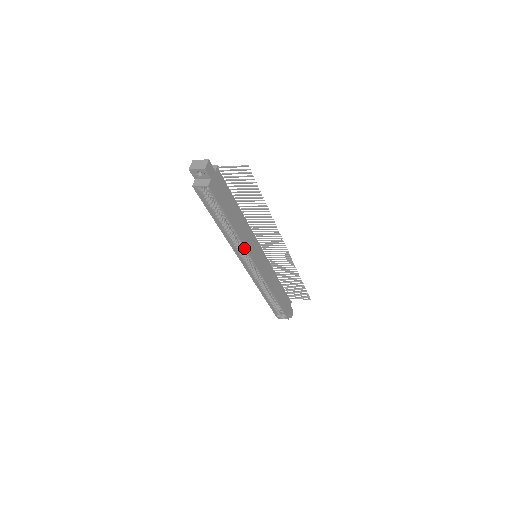
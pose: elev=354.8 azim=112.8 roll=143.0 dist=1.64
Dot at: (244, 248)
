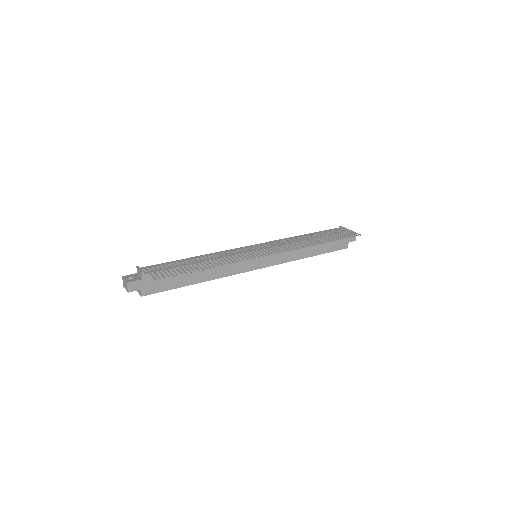
Dot at: (229, 273)
